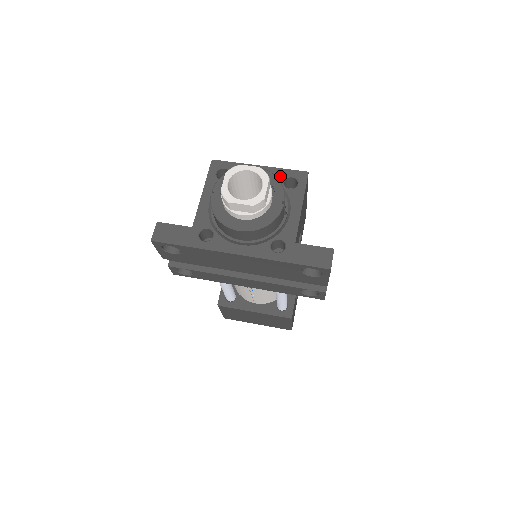
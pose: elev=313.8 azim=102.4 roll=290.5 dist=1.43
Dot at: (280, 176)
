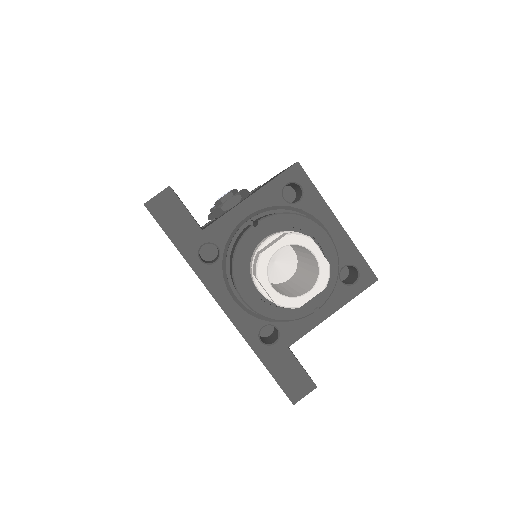
Dot at: (347, 256)
